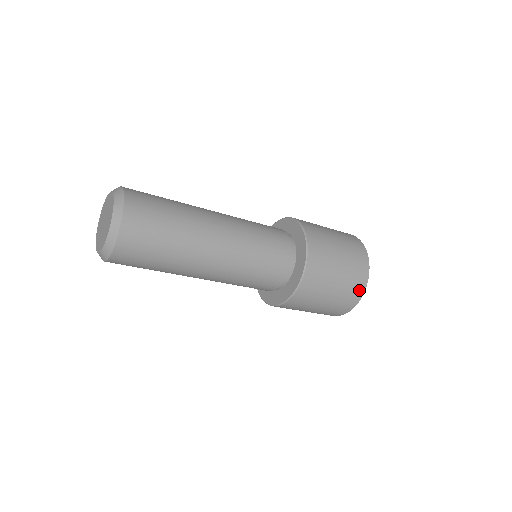
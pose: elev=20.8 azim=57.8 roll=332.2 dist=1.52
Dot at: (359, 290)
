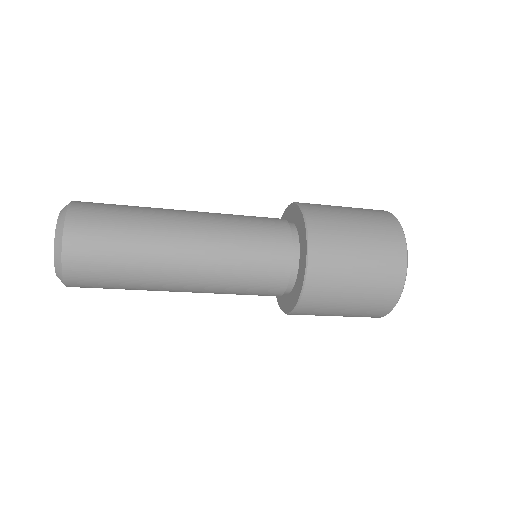
Dot at: (391, 295)
